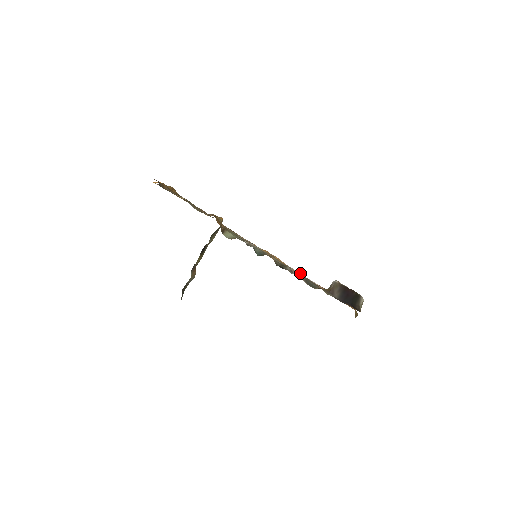
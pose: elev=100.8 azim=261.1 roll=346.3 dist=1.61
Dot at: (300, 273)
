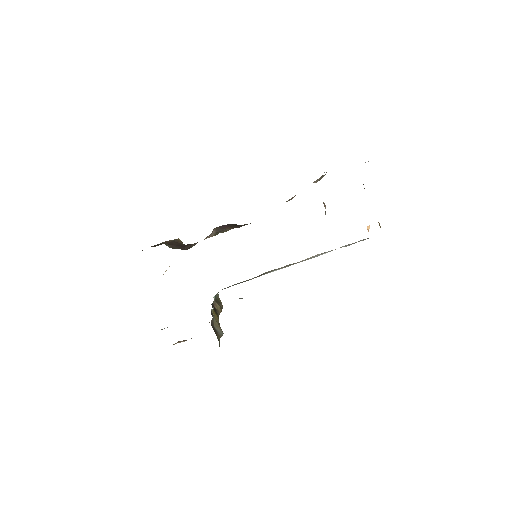
Dot at: occluded
